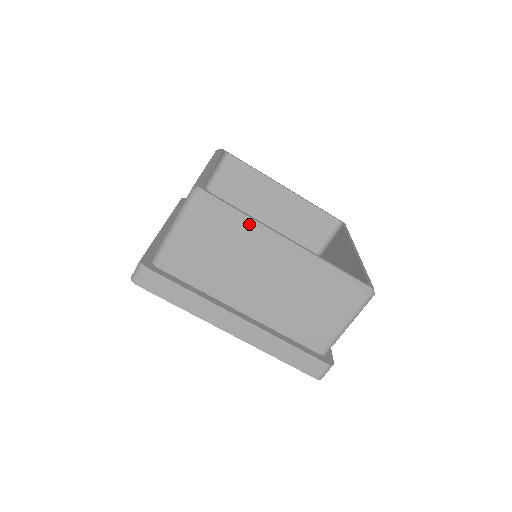
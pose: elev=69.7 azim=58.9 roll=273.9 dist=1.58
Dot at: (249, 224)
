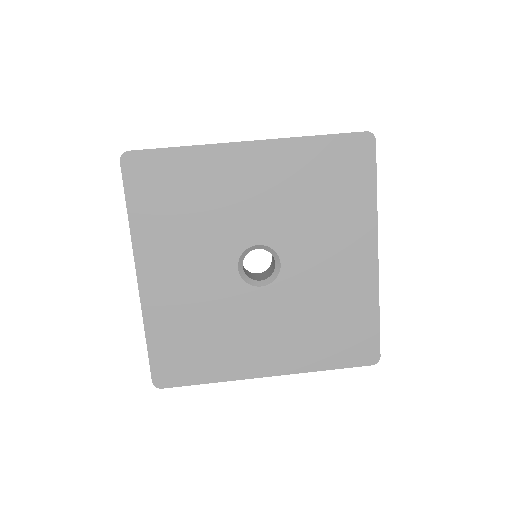
Dot at: occluded
